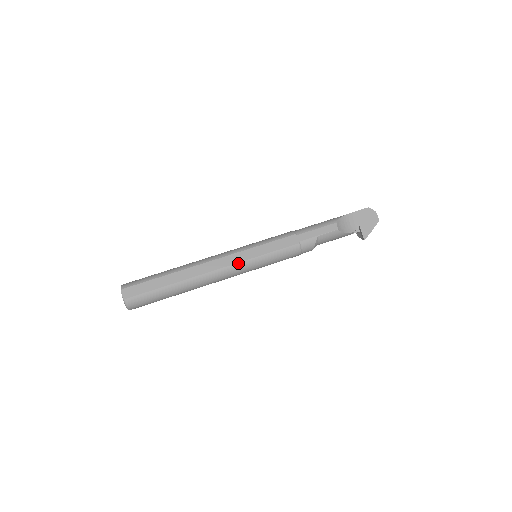
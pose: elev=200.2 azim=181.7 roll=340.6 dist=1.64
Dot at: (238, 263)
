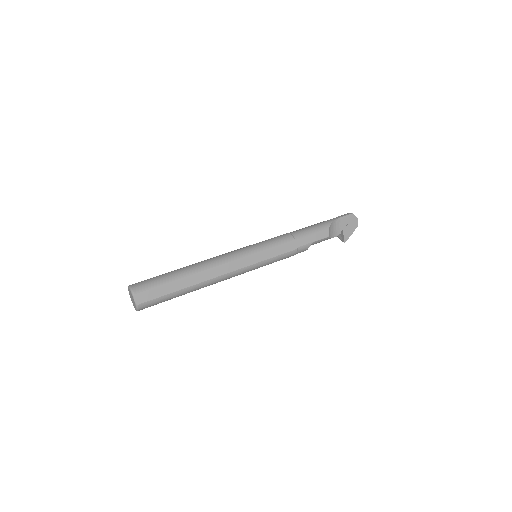
Dot at: (244, 267)
